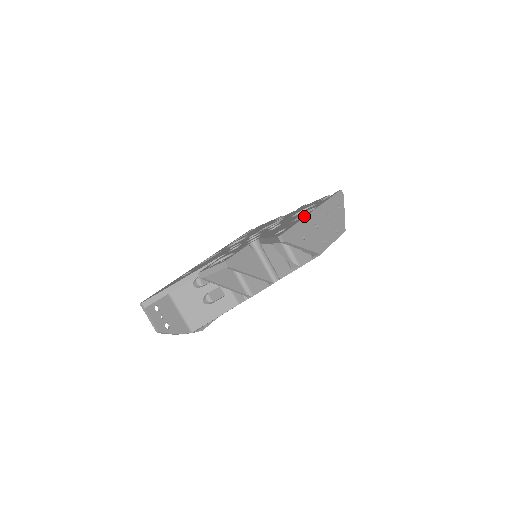
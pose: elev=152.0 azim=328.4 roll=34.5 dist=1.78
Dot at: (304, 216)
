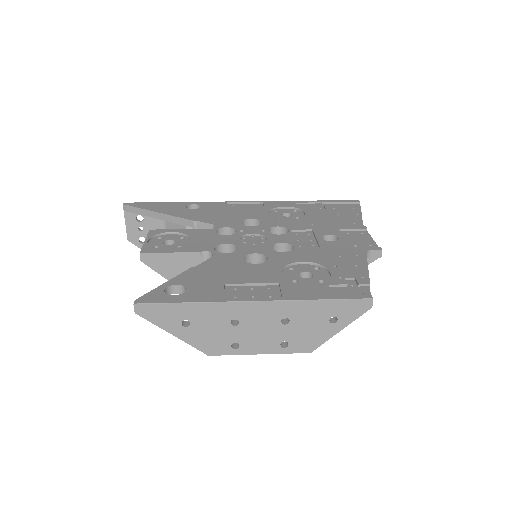
Dot at: (223, 298)
